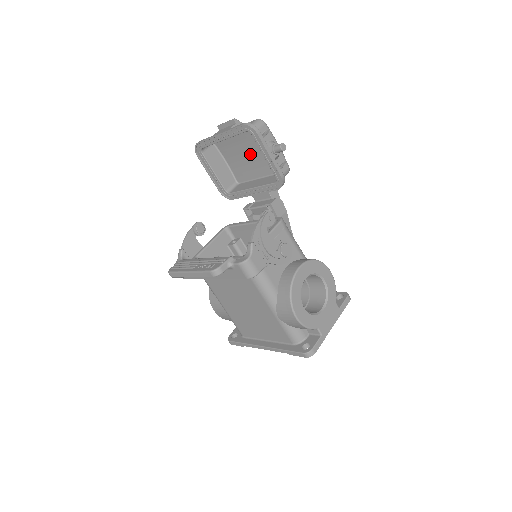
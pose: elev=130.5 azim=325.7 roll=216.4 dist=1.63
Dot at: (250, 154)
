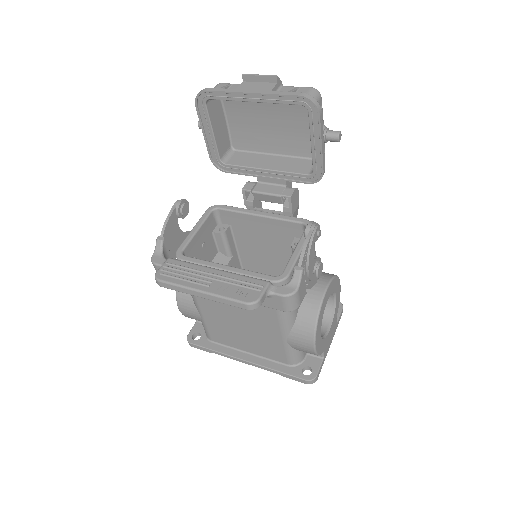
Dot at: (272, 123)
